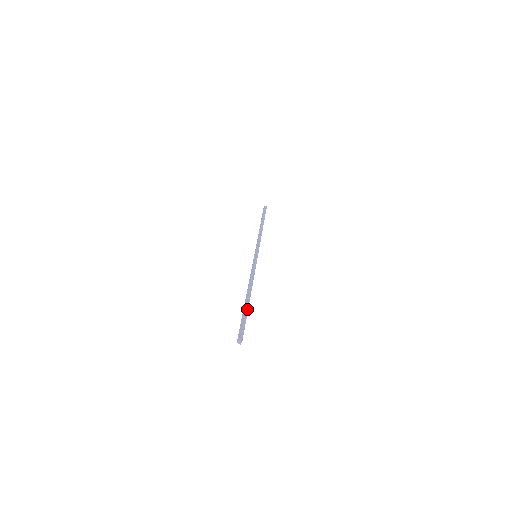
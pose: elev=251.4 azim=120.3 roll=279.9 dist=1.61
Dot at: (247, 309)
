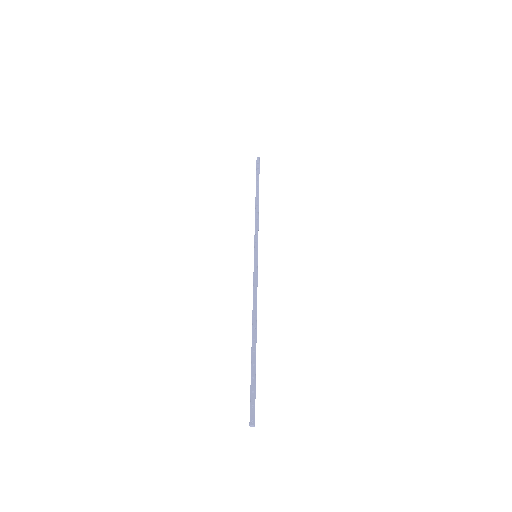
Dot at: (254, 361)
